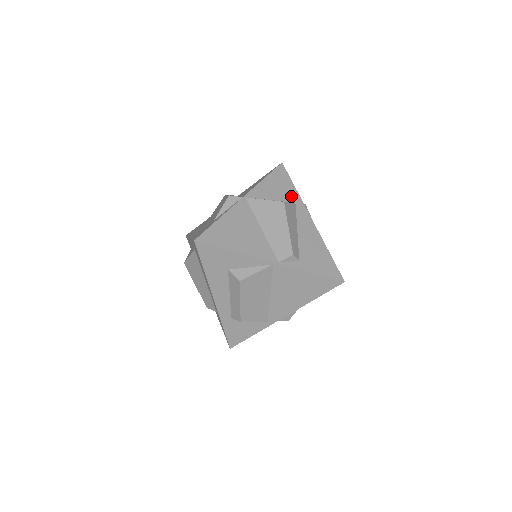
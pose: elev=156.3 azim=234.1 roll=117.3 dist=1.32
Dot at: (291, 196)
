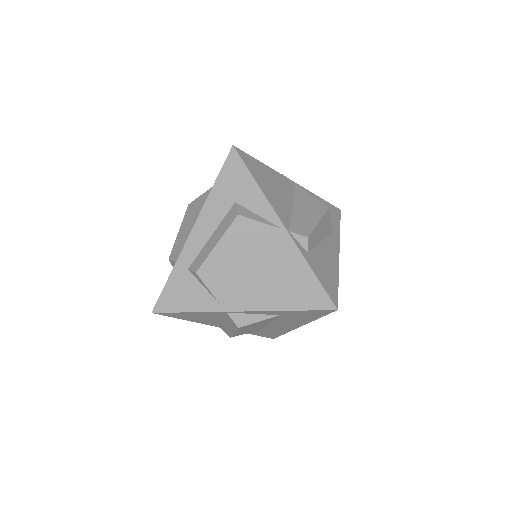
Dot at: (333, 226)
